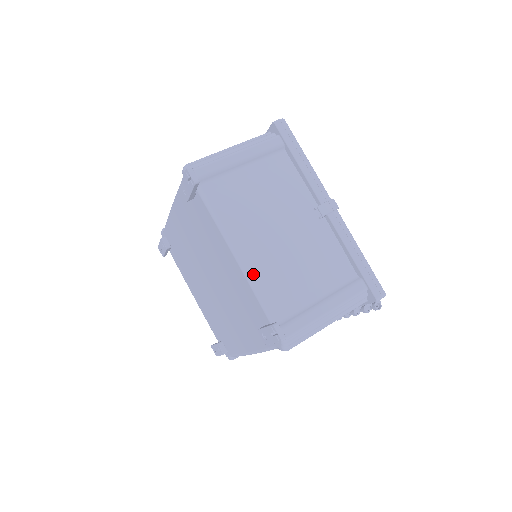
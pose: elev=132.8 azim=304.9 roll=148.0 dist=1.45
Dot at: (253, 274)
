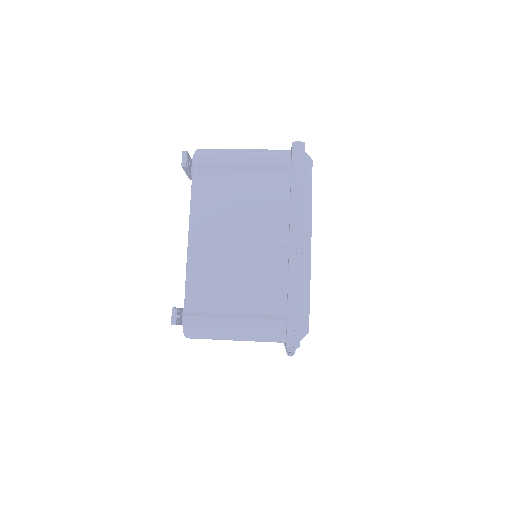
Dot at: (192, 261)
